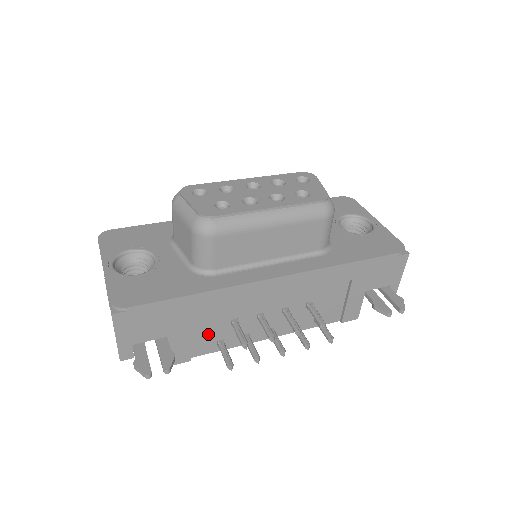
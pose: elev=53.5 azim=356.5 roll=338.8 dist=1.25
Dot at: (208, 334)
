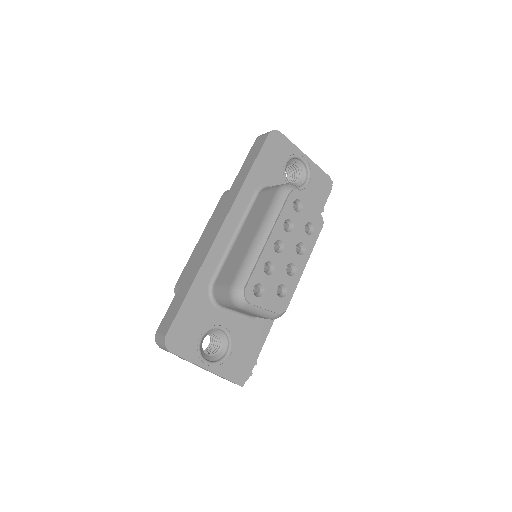
Dot at: occluded
